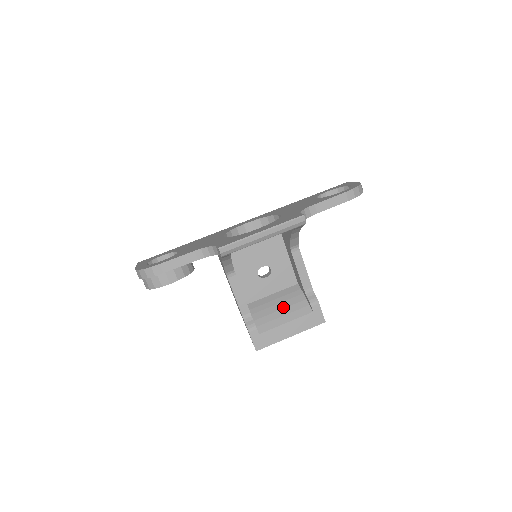
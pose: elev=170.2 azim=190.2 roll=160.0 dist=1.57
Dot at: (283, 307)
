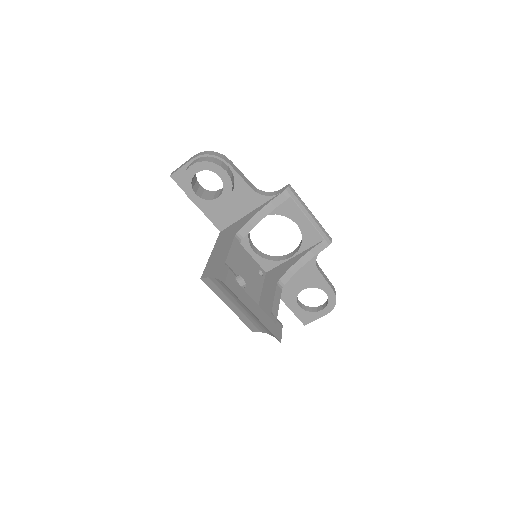
Dot at: occluded
